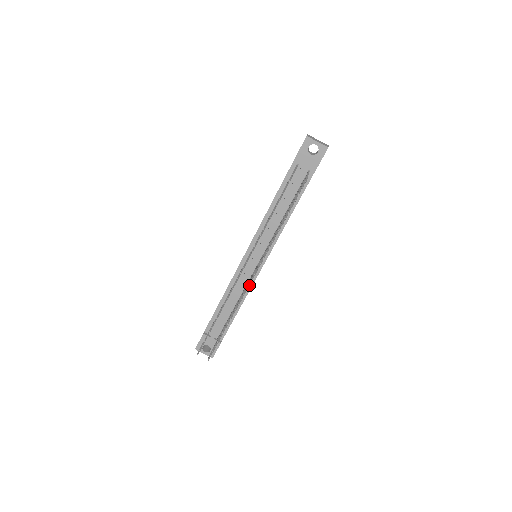
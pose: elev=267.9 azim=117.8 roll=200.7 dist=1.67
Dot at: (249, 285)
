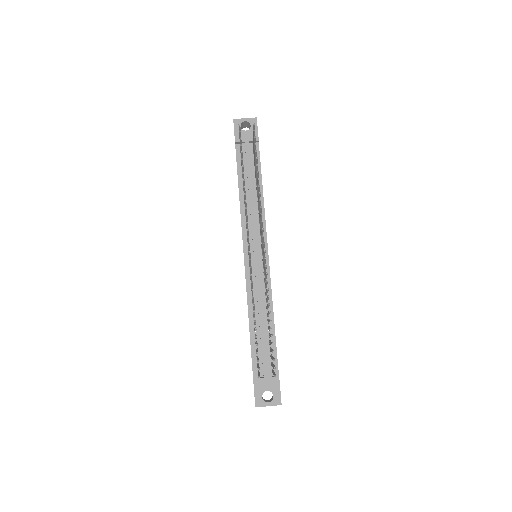
Dot at: (265, 251)
